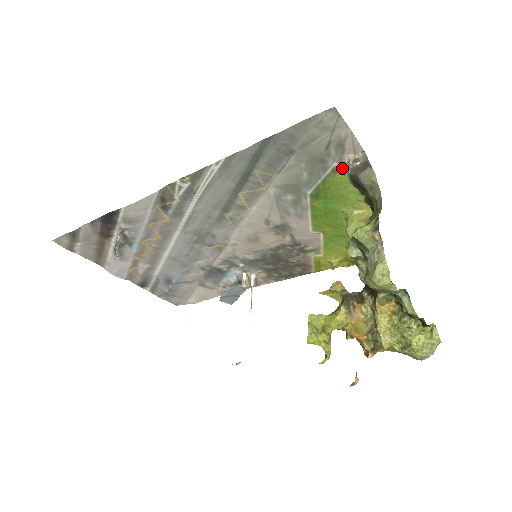
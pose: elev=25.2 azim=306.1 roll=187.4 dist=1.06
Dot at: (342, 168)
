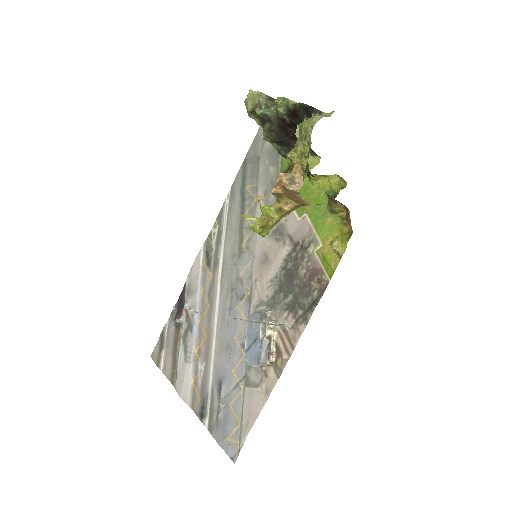
Dot at: occluded
